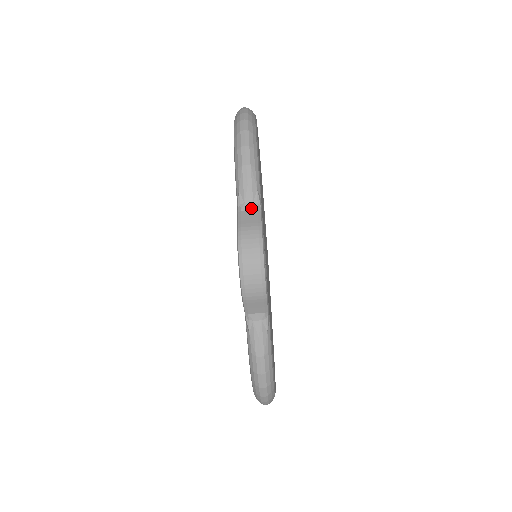
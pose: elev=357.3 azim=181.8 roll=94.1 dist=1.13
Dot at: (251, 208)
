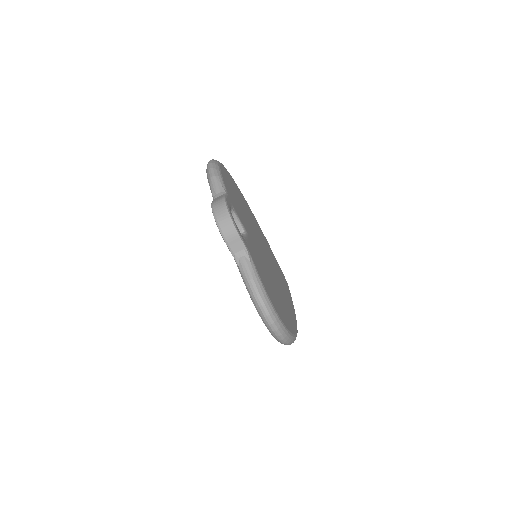
Dot at: (220, 195)
